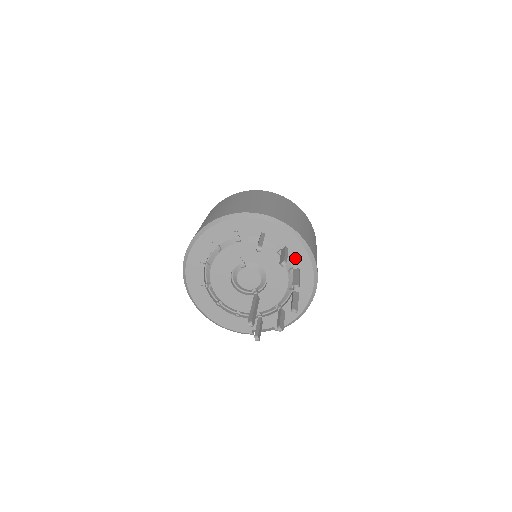
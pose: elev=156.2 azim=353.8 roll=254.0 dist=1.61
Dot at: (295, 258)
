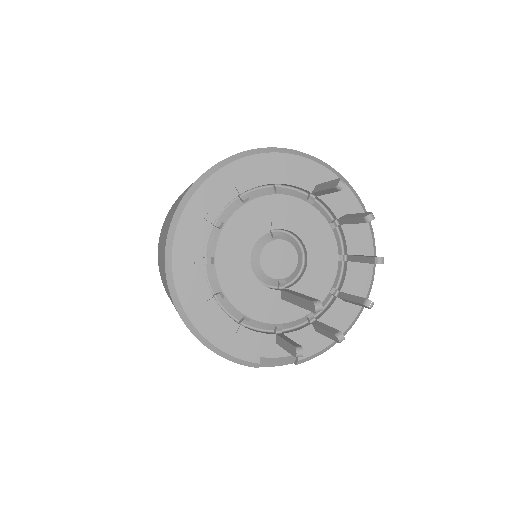
Dot at: (353, 237)
